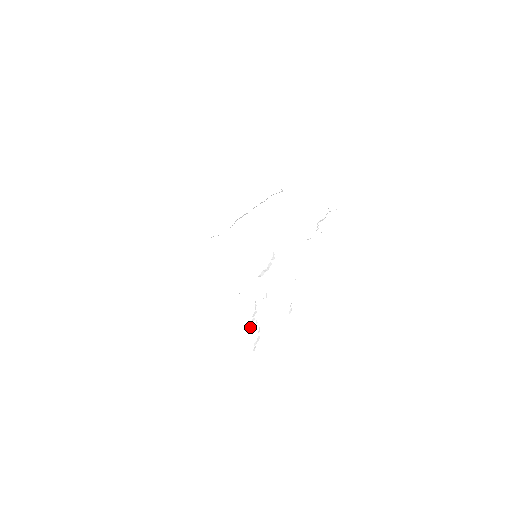
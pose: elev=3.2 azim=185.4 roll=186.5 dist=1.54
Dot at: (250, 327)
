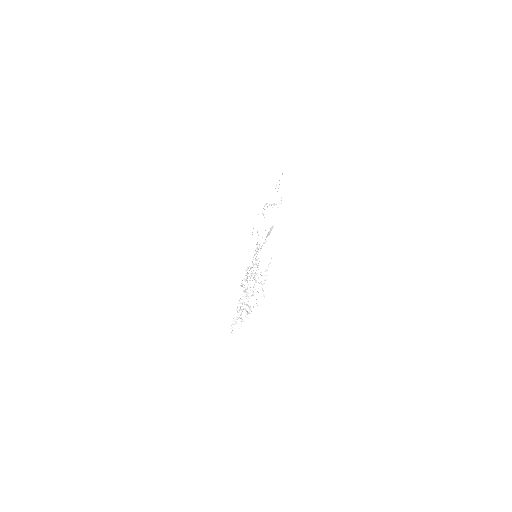
Dot at: occluded
